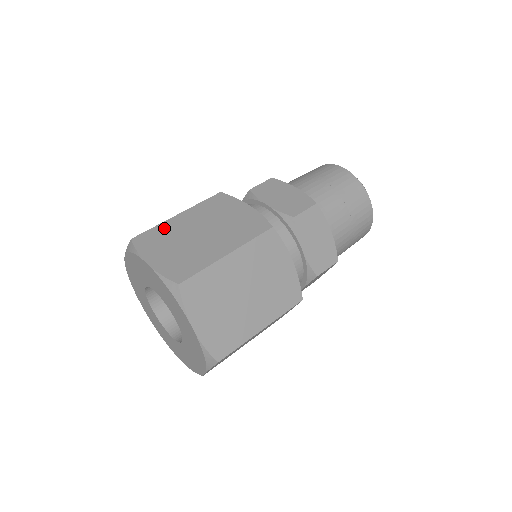
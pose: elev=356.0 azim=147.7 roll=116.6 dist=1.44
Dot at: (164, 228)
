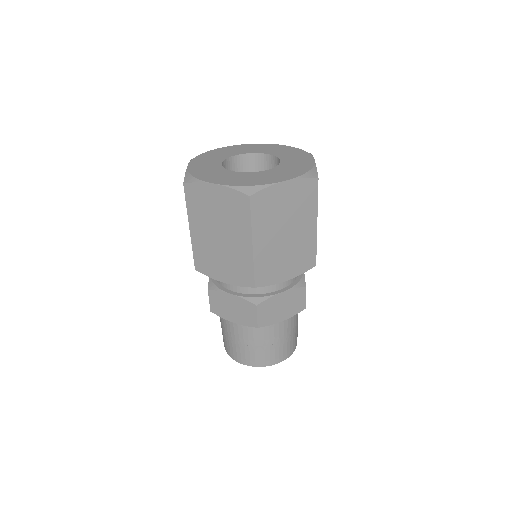
Dot at: occluded
